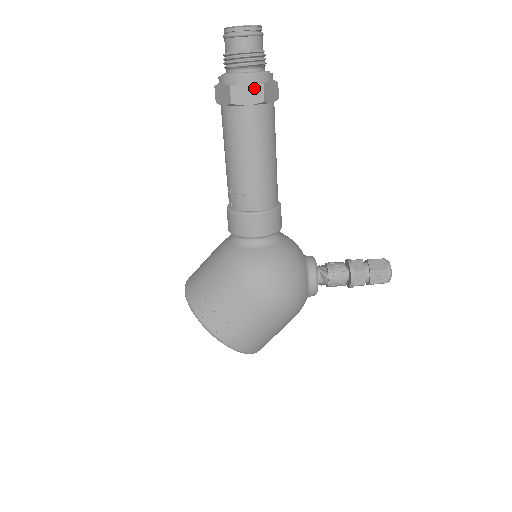
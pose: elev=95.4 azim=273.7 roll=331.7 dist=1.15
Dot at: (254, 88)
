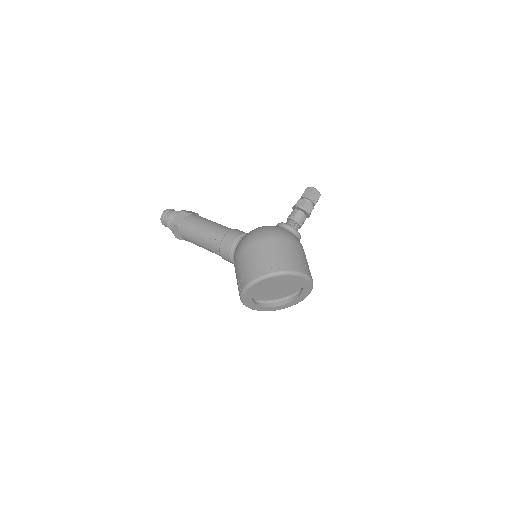
Dot at: (180, 215)
